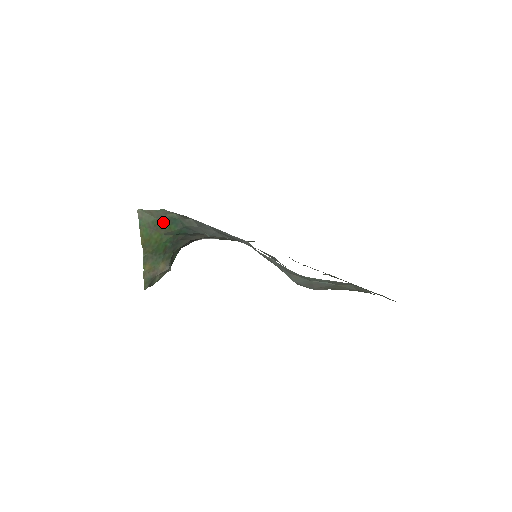
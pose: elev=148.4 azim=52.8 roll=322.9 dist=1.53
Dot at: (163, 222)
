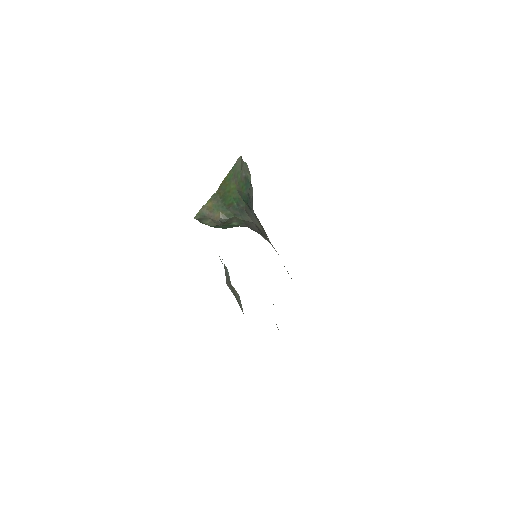
Dot at: (243, 178)
